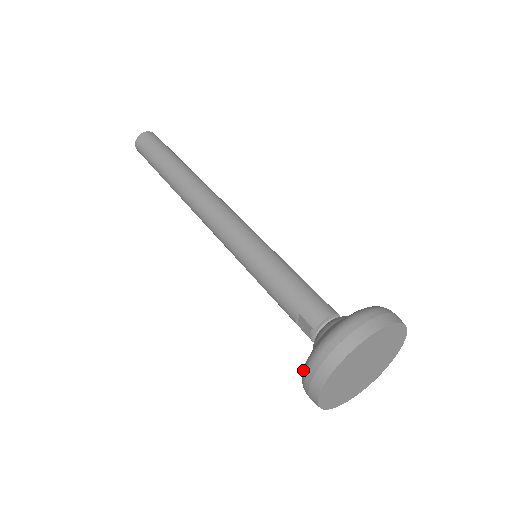
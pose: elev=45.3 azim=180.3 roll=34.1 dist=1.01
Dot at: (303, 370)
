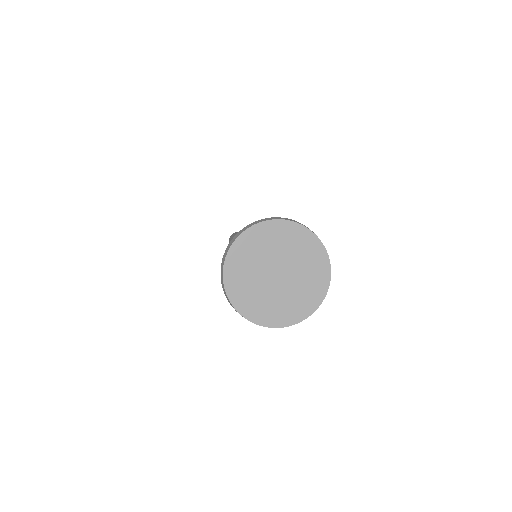
Dot at: occluded
